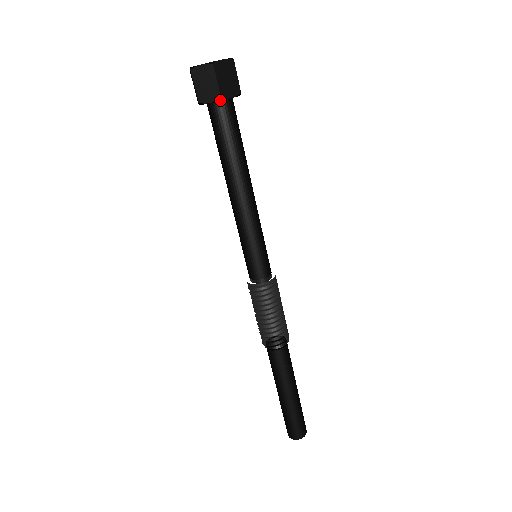
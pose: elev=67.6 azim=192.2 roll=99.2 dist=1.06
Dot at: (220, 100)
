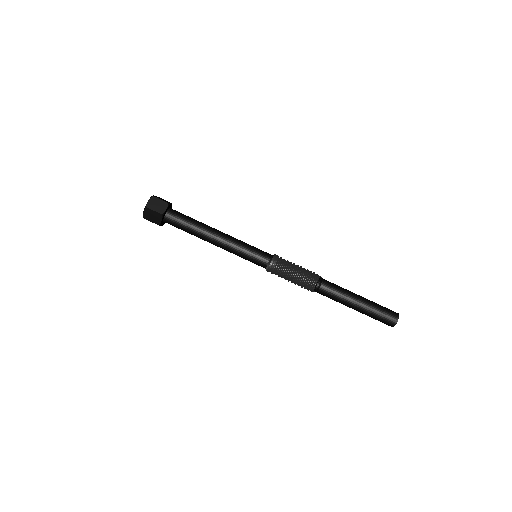
Dot at: (169, 205)
